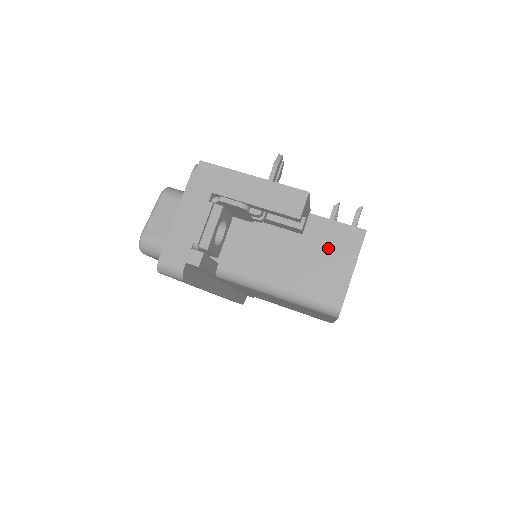
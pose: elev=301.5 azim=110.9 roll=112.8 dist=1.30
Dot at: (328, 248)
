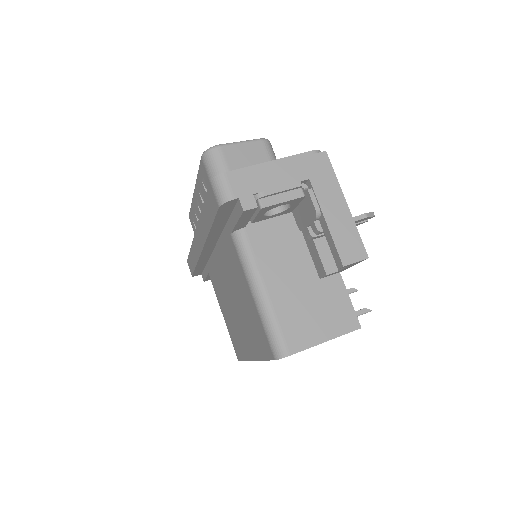
Dot at: (325, 308)
